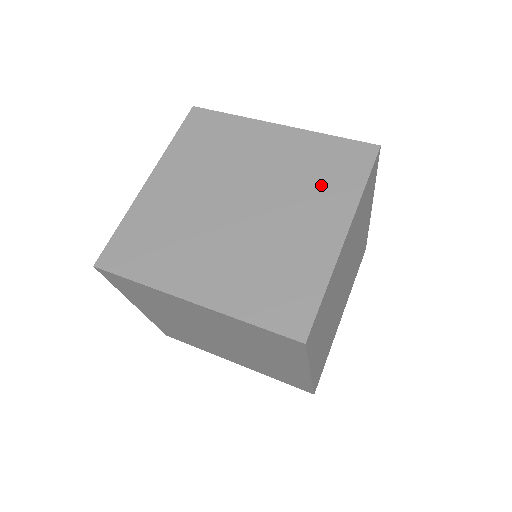
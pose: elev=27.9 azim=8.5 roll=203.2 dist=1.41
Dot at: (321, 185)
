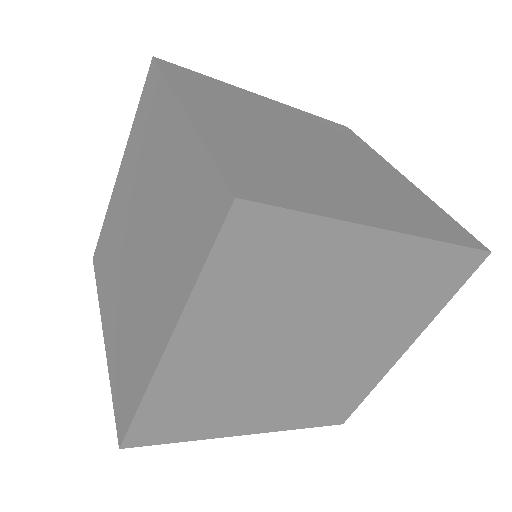
Dot at: (349, 144)
